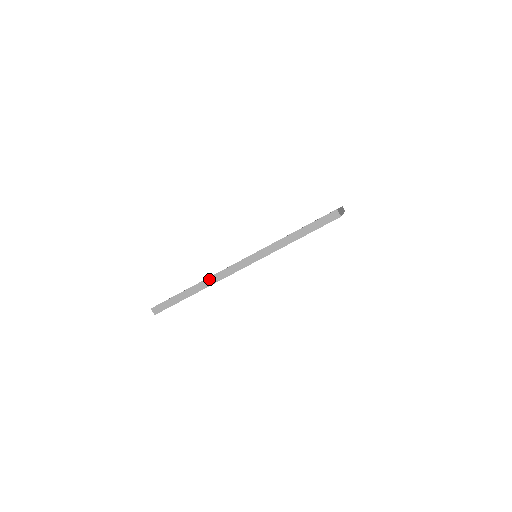
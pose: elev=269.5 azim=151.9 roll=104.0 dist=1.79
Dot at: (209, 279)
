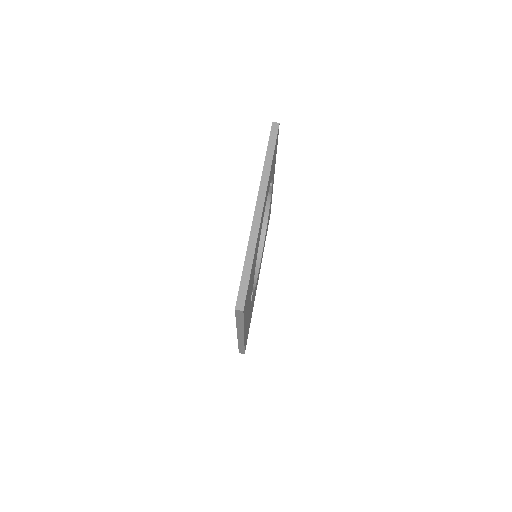
Dot at: (250, 239)
